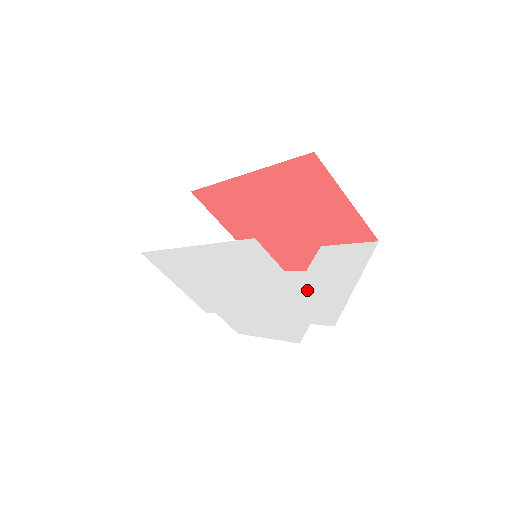
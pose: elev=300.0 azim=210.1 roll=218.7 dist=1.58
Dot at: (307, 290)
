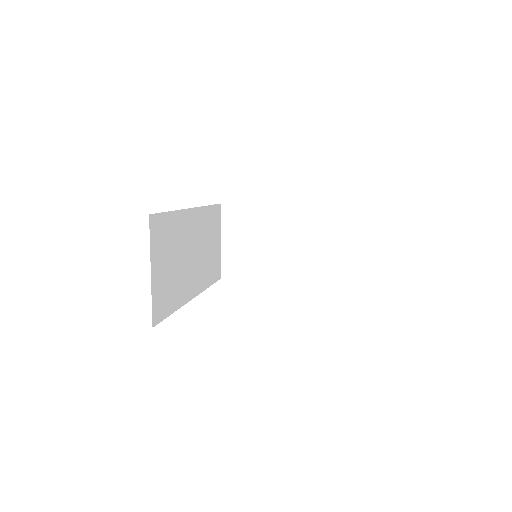
Dot at: occluded
